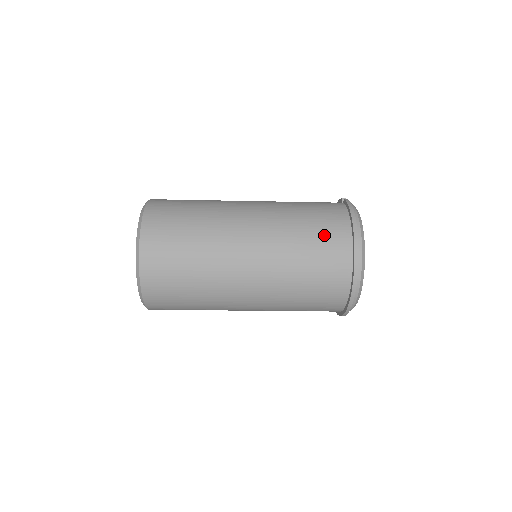
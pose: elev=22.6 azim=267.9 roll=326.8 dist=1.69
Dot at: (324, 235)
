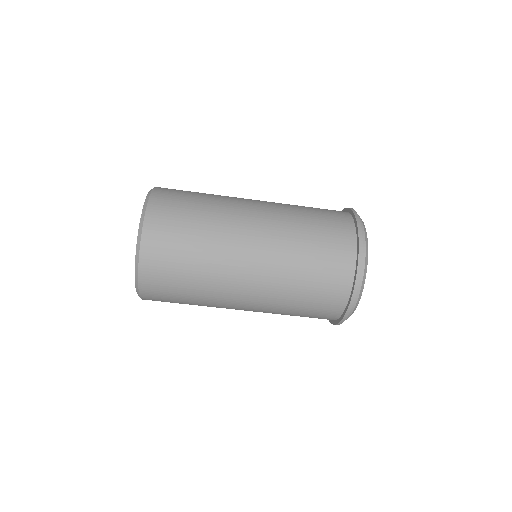
Dot at: occluded
